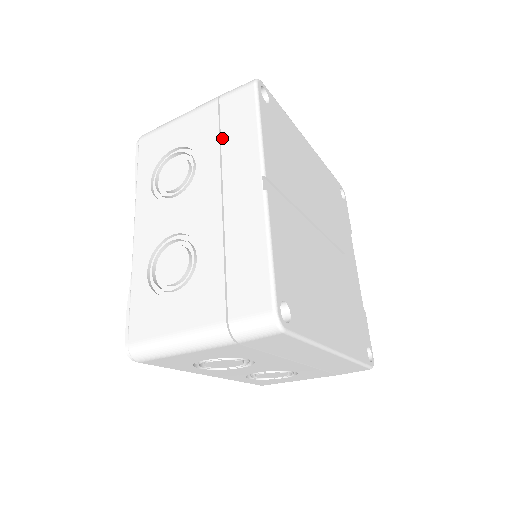
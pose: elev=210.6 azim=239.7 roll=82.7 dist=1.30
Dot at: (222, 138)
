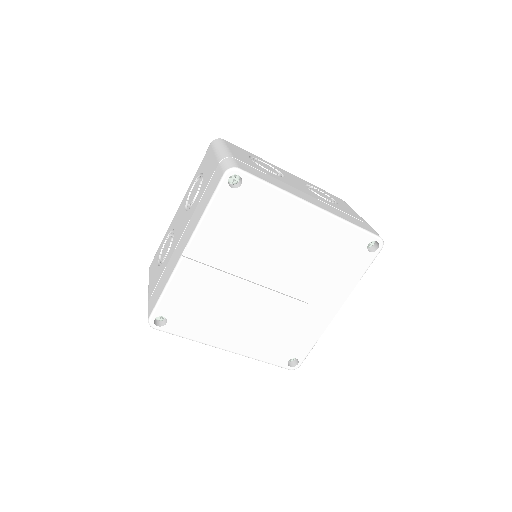
Dot at: (202, 197)
